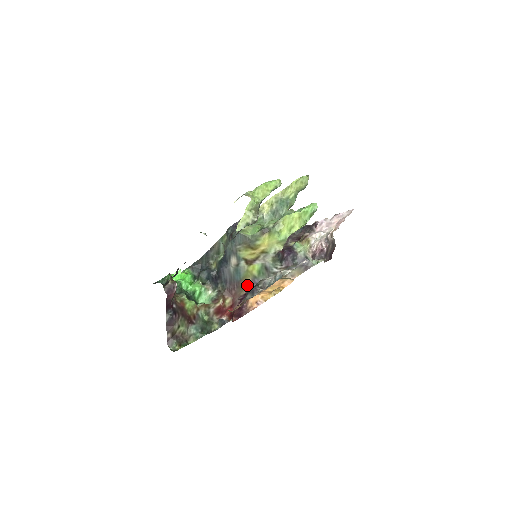
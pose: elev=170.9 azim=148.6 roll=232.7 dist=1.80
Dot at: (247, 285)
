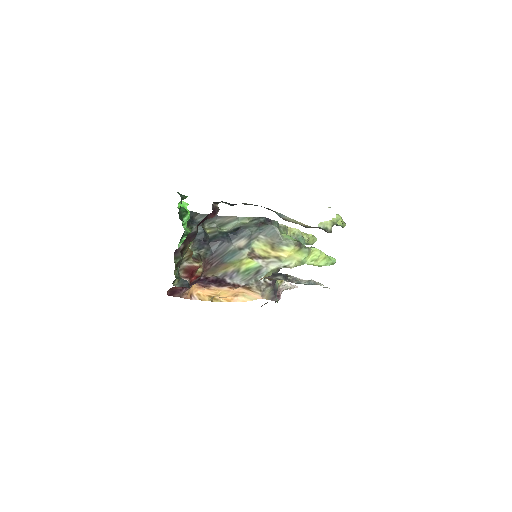
Dot at: (222, 272)
